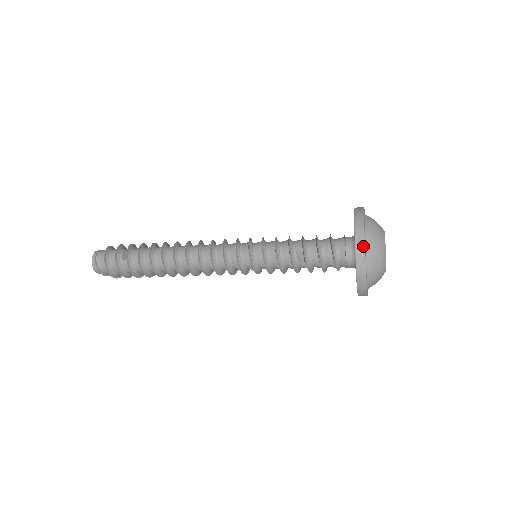
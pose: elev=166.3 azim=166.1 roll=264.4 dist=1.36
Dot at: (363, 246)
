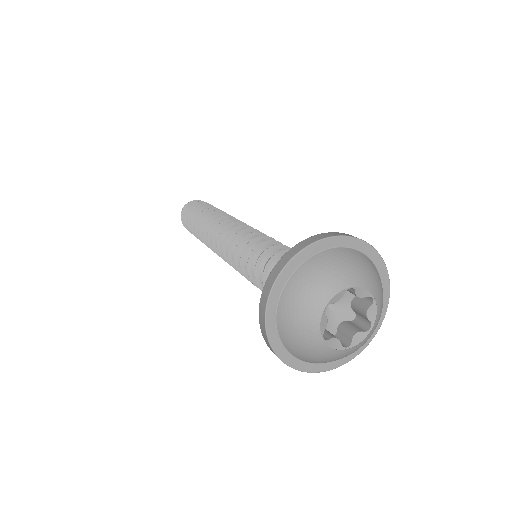
Dot at: (289, 259)
